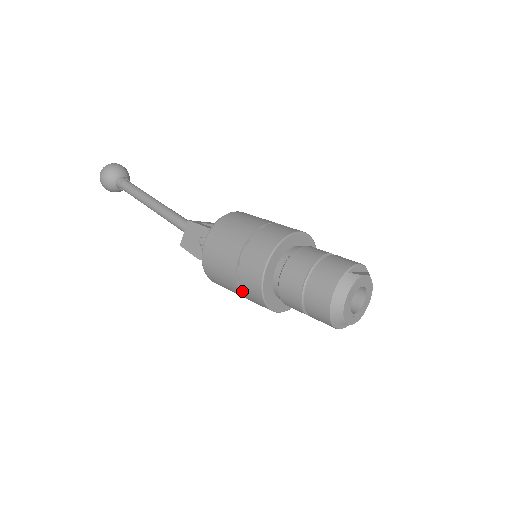
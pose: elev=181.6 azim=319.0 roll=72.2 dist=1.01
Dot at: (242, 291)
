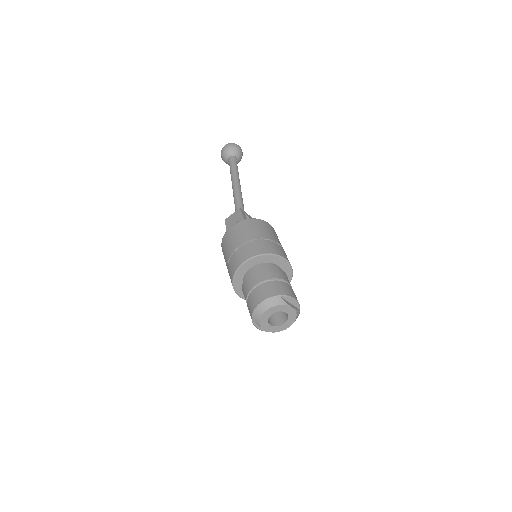
Dot at: (228, 268)
